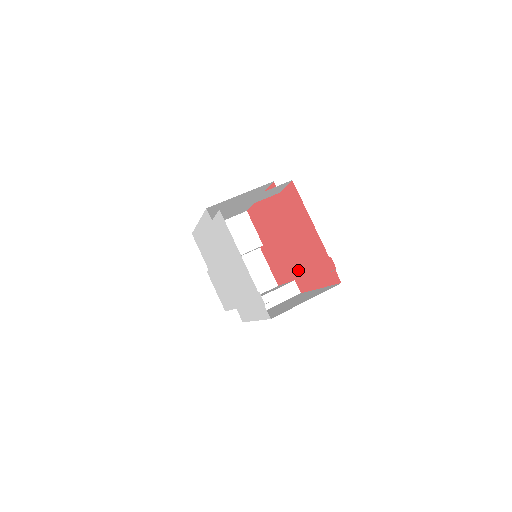
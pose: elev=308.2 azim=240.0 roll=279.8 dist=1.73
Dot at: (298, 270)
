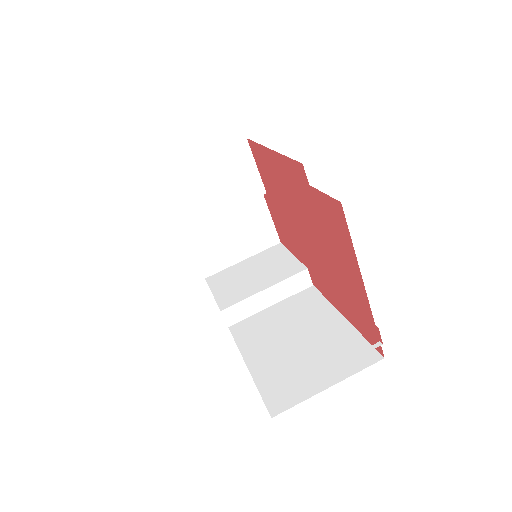
Dot at: (316, 270)
